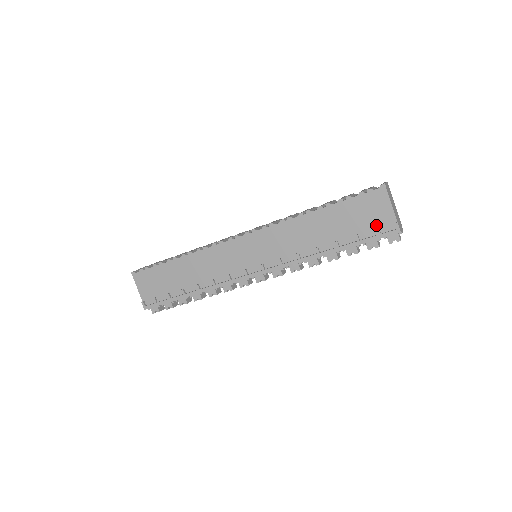
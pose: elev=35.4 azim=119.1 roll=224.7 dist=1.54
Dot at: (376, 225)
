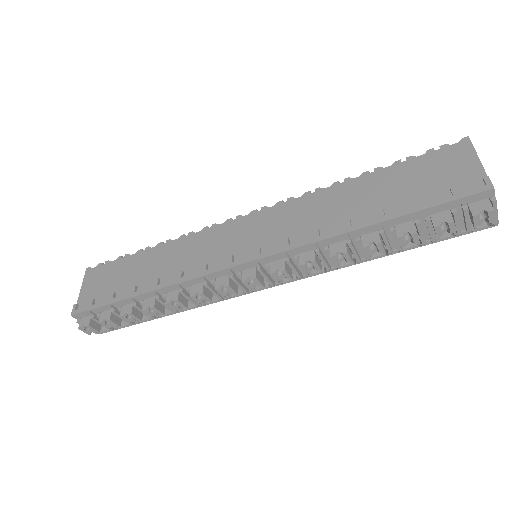
Dot at: (451, 186)
